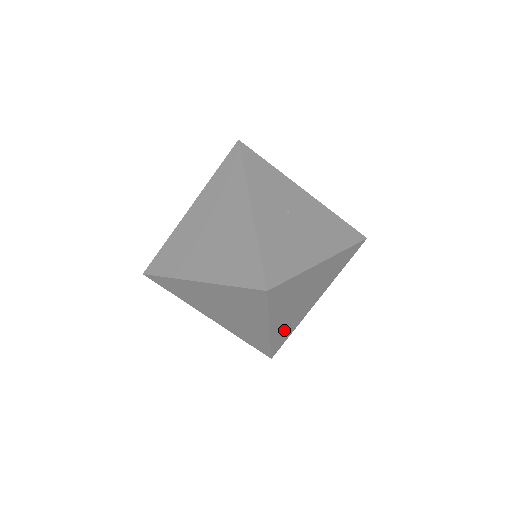
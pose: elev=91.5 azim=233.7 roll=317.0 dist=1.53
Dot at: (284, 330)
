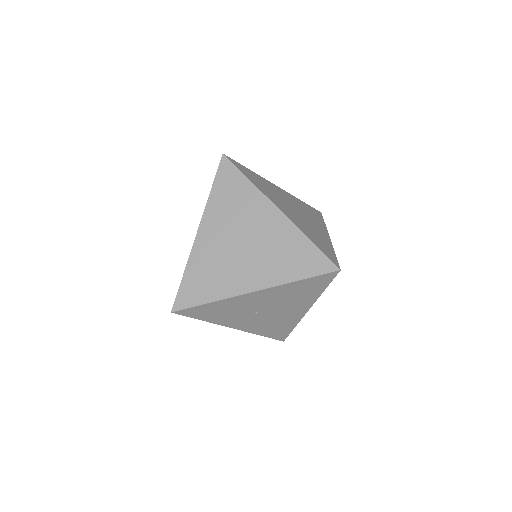
Dot at: occluded
